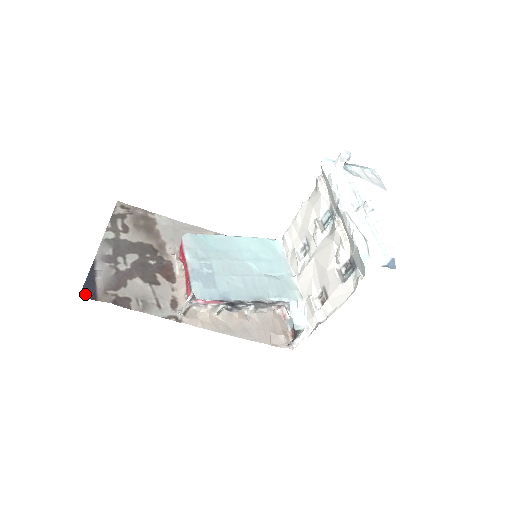
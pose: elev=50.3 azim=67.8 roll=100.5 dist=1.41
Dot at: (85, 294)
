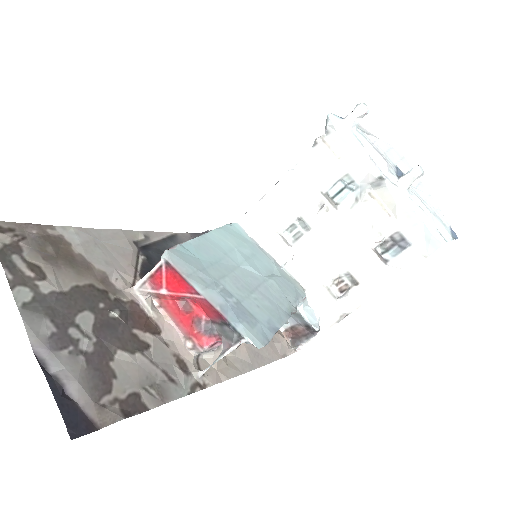
Dot at: (75, 430)
